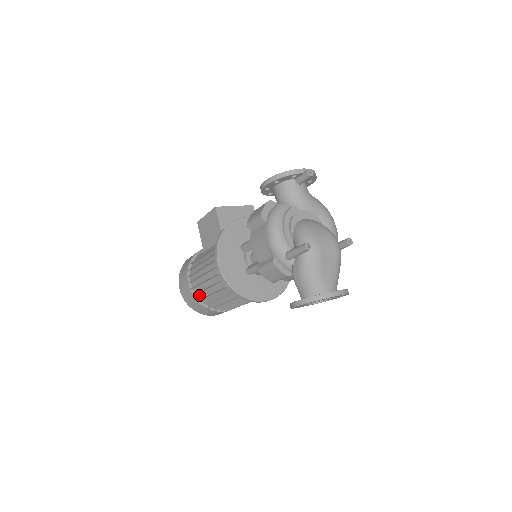
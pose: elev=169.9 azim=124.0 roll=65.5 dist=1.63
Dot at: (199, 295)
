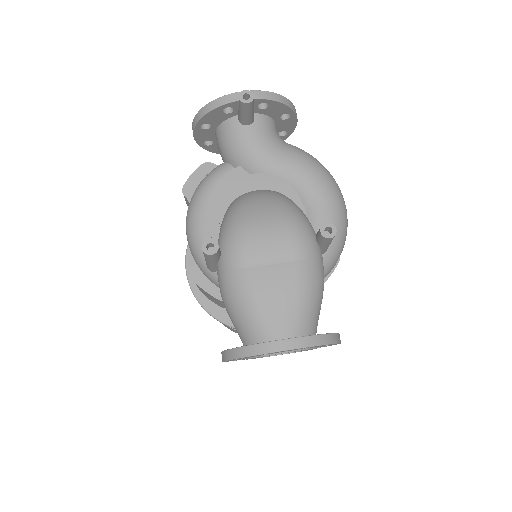
Dot at: occluded
